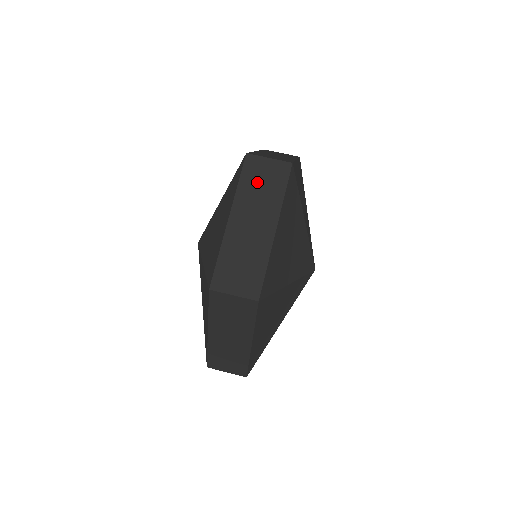
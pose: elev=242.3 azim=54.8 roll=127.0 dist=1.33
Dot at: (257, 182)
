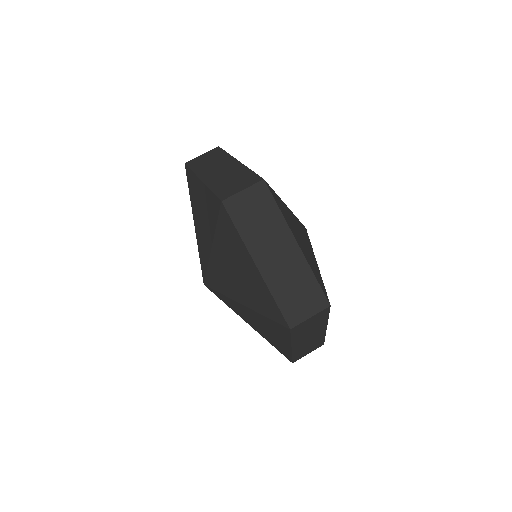
Dot at: (204, 162)
